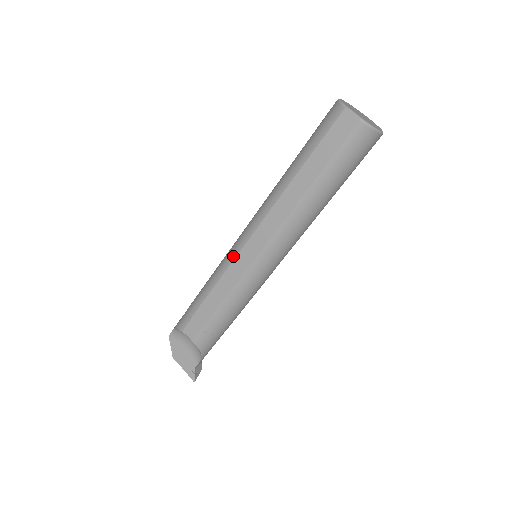
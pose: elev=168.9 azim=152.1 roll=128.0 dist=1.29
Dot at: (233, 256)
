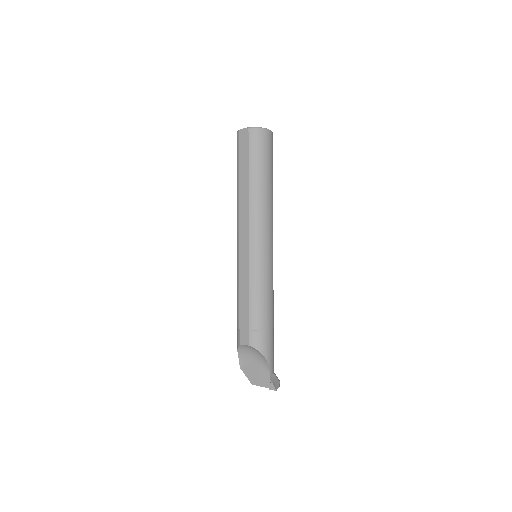
Dot at: (238, 261)
